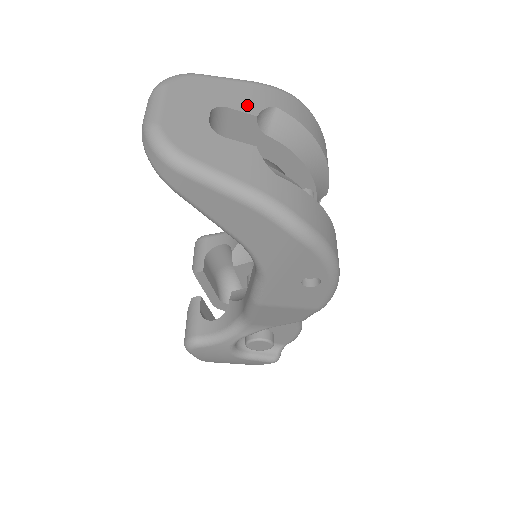
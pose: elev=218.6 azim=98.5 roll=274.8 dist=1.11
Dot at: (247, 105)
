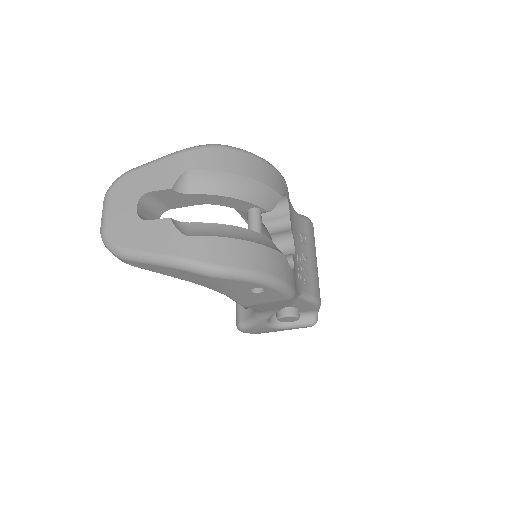
Dot at: (164, 182)
